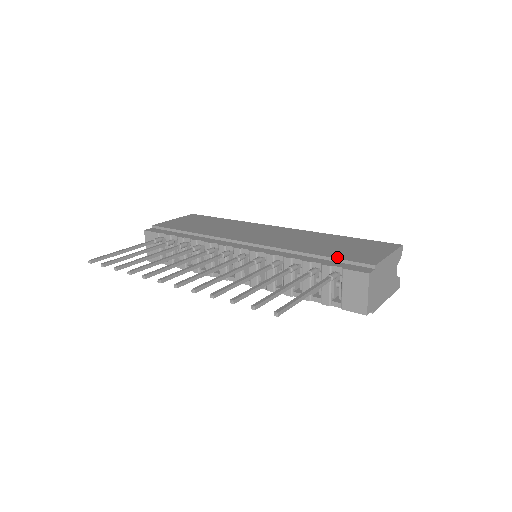
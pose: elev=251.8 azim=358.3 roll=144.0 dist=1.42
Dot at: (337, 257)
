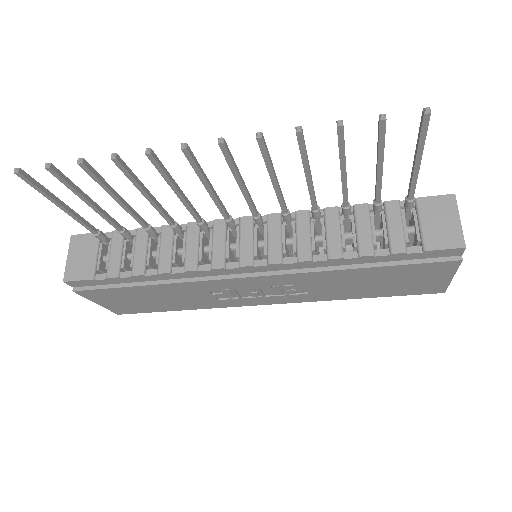
Dot at: occluded
